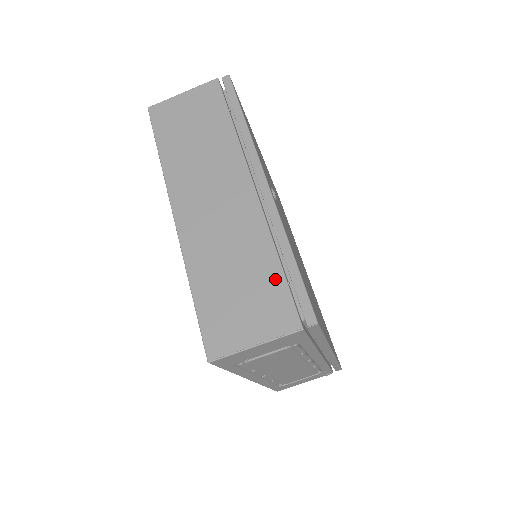
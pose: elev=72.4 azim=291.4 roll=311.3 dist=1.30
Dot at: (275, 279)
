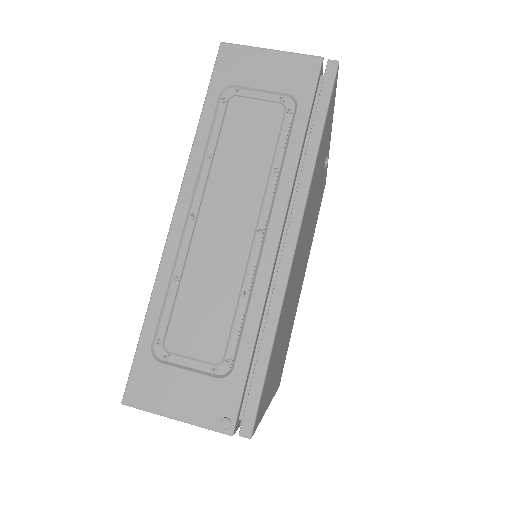
Dot at: occluded
